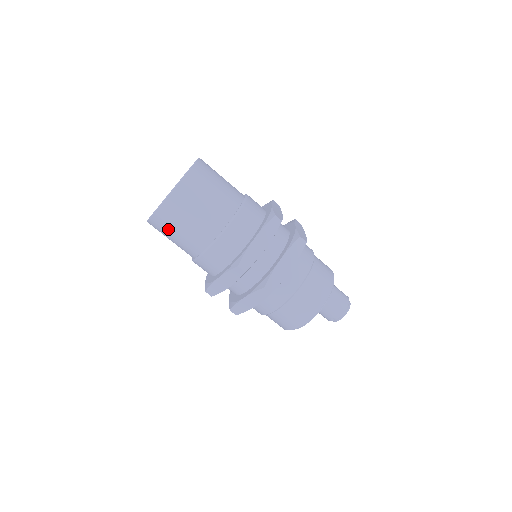
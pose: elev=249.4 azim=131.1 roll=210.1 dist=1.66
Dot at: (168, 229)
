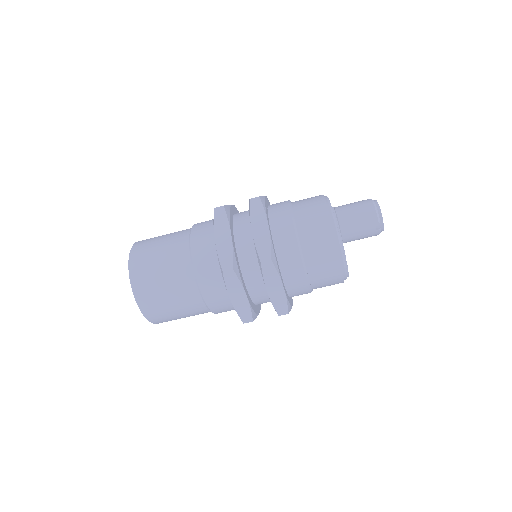
Dot at: (163, 309)
